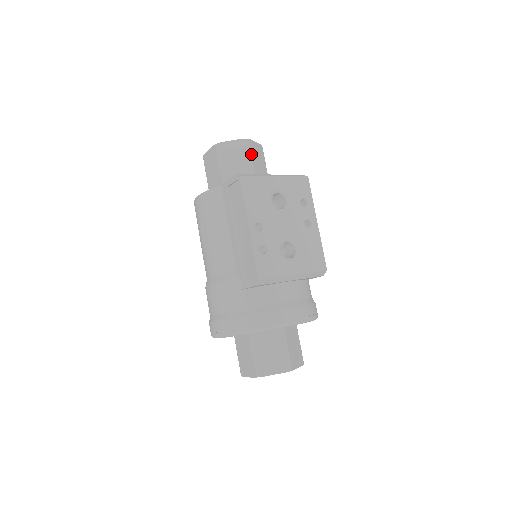
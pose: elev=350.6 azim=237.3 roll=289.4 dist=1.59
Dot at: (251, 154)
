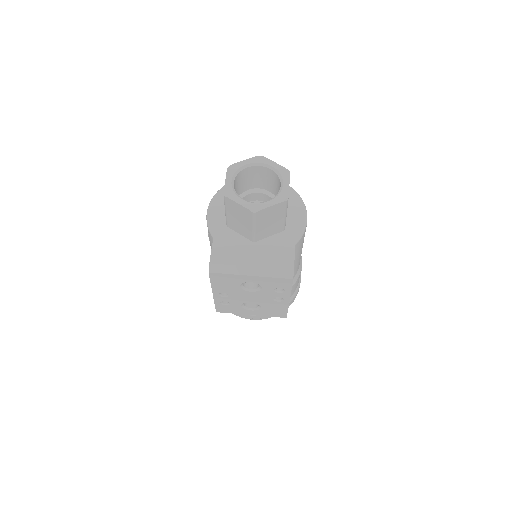
Dot at: (255, 223)
